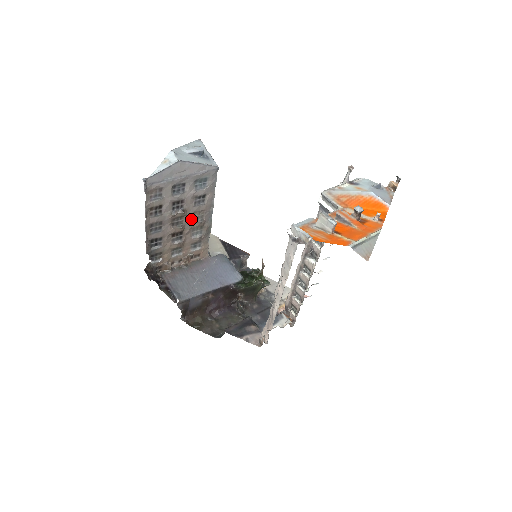
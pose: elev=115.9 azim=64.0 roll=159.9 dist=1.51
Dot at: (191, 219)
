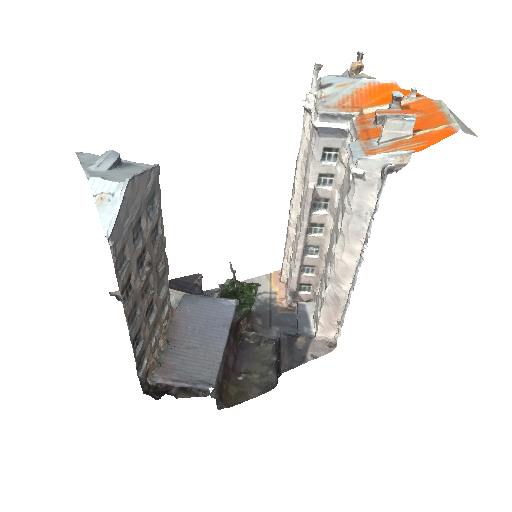
Dot at: (155, 271)
